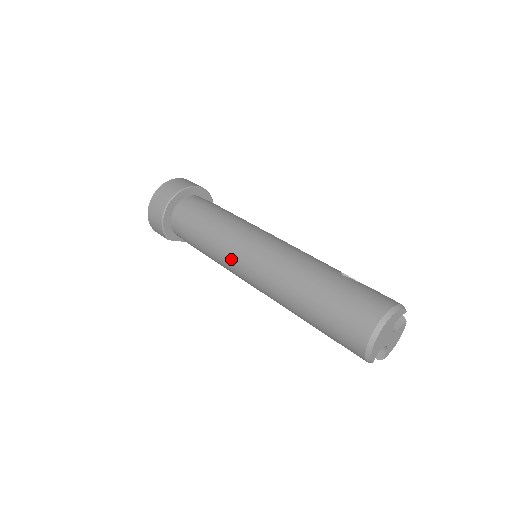
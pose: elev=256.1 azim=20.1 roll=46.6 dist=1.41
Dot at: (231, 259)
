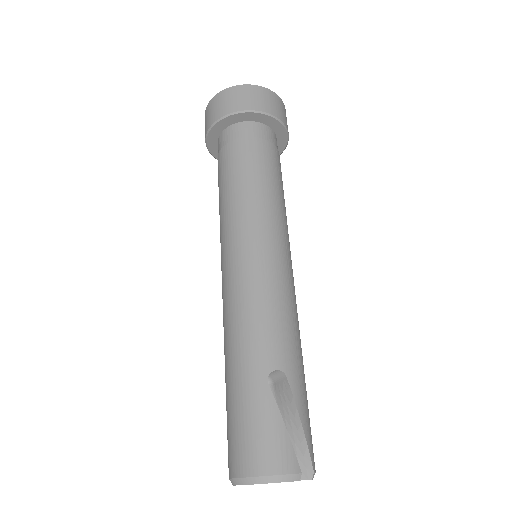
Dot at: occluded
